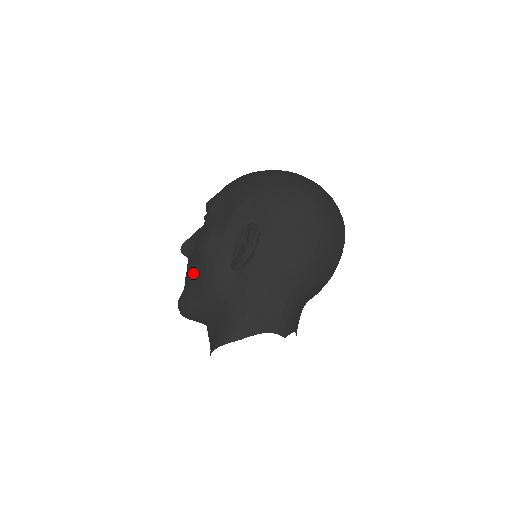
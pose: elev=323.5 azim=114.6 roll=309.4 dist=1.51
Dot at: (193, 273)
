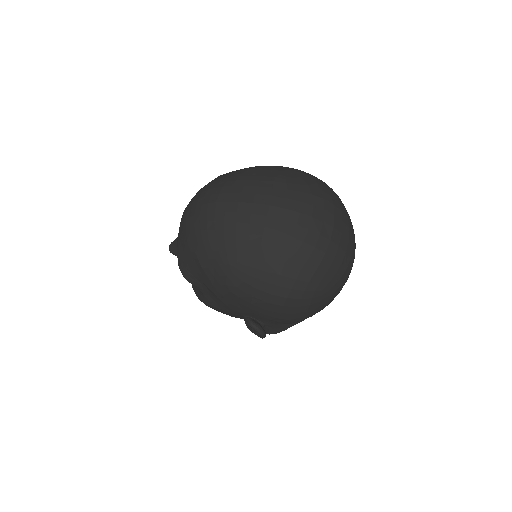
Dot at: occluded
